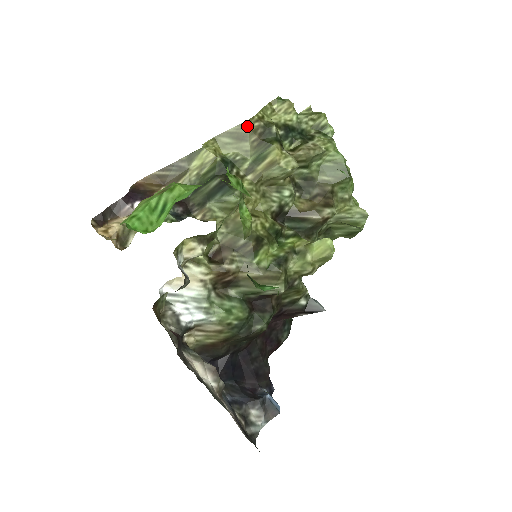
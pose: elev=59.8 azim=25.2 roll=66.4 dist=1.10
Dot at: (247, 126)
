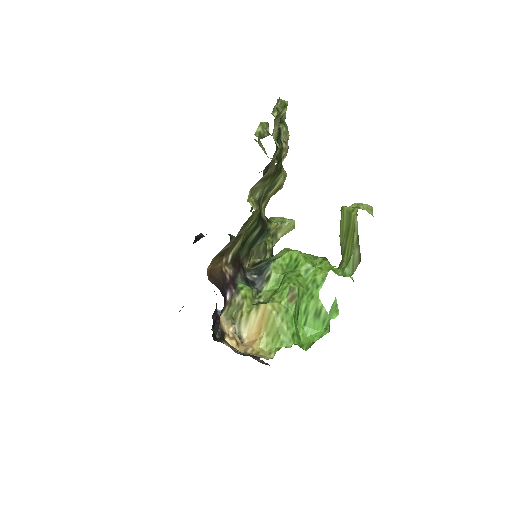
Dot at: (275, 167)
